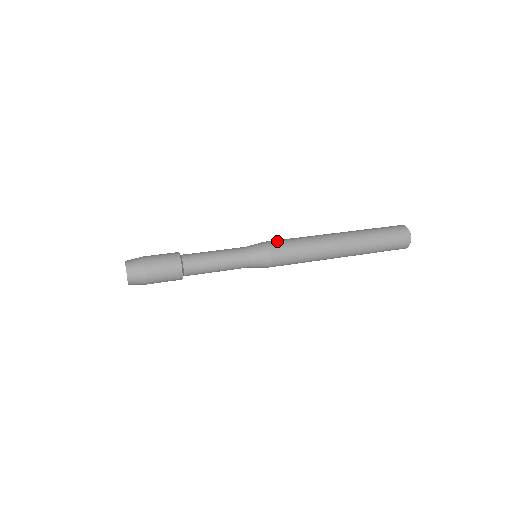
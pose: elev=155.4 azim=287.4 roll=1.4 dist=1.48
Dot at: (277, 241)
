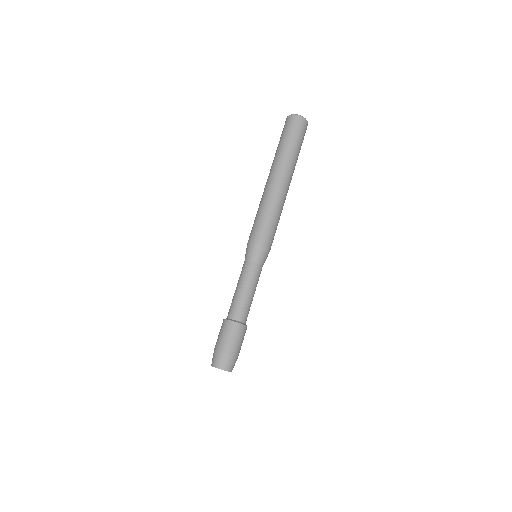
Dot at: (269, 237)
